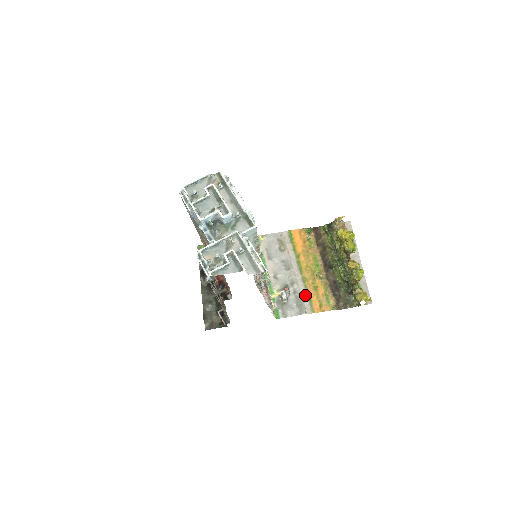
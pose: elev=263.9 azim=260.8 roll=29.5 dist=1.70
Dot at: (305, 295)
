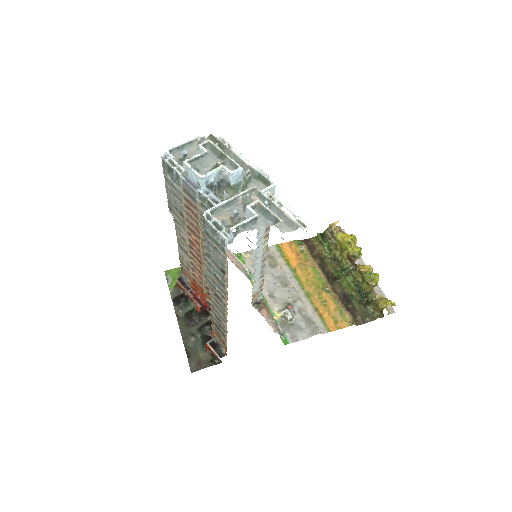
Dot at: (314, 312)
